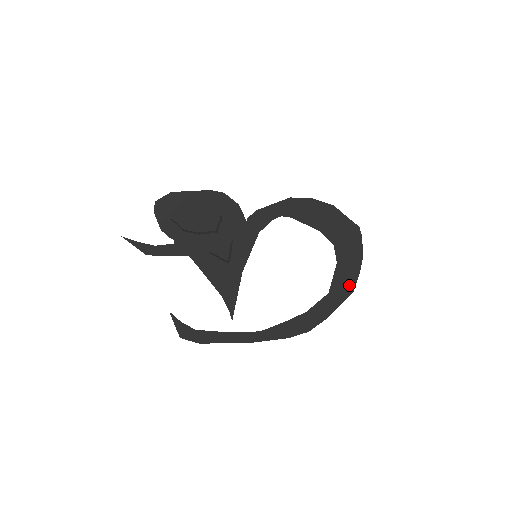
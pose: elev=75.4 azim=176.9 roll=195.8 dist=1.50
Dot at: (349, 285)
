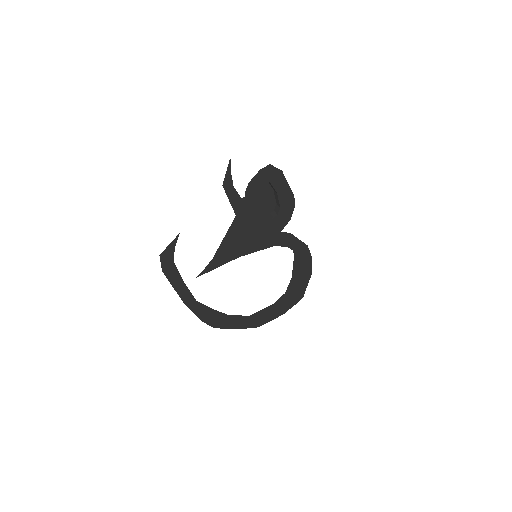
Dot at: (261, 322)
